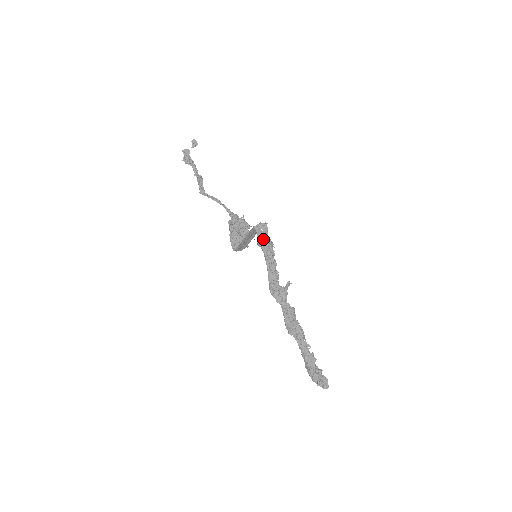
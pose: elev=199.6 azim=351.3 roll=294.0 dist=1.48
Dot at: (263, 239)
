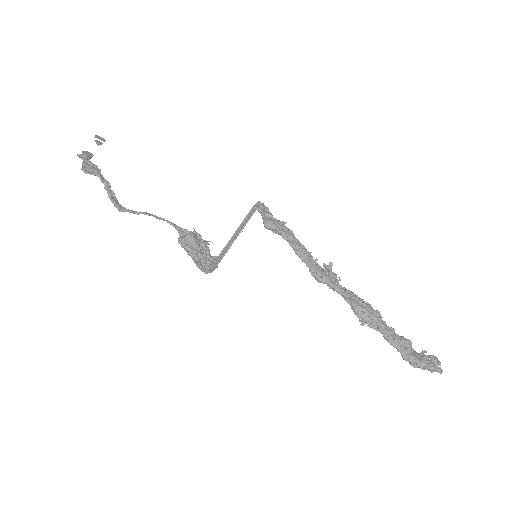
Dot at: (272, 219)
